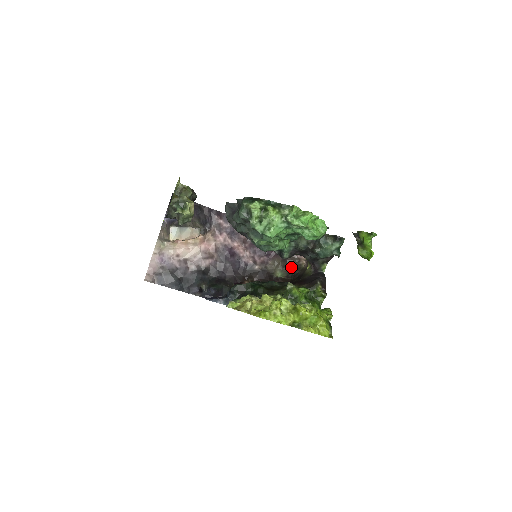
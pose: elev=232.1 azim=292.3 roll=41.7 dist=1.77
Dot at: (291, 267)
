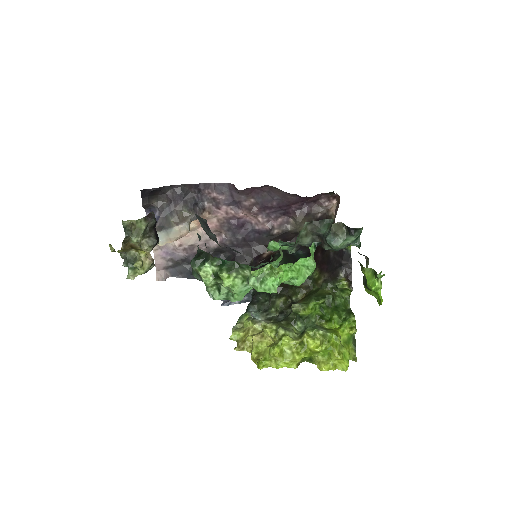
Dot at: occluded
